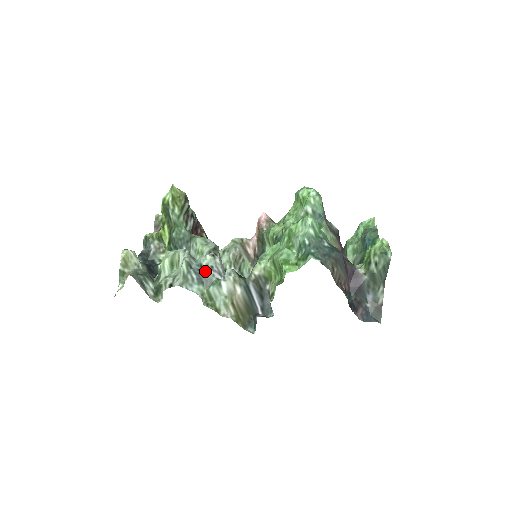
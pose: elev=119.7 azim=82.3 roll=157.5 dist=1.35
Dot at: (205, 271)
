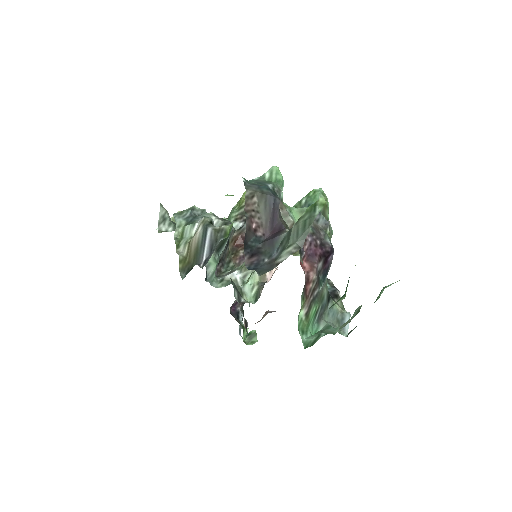
Dot at: (197, 216)
